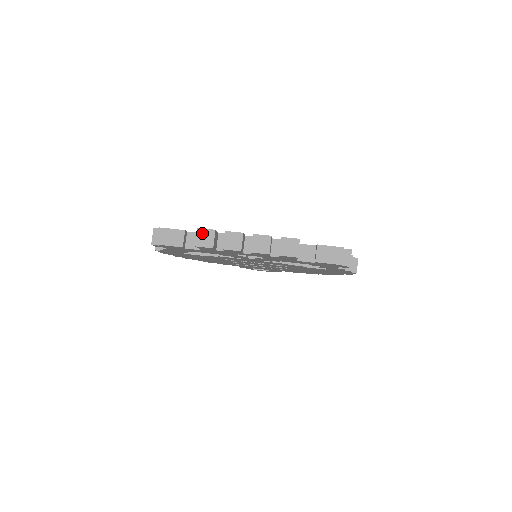
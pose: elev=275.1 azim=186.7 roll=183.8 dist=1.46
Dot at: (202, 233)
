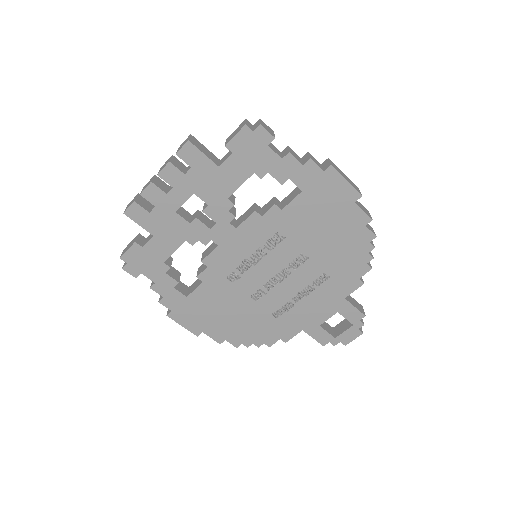
Dot at: occluded
